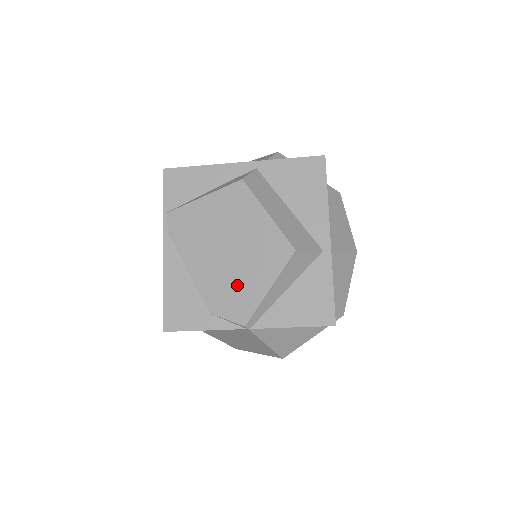
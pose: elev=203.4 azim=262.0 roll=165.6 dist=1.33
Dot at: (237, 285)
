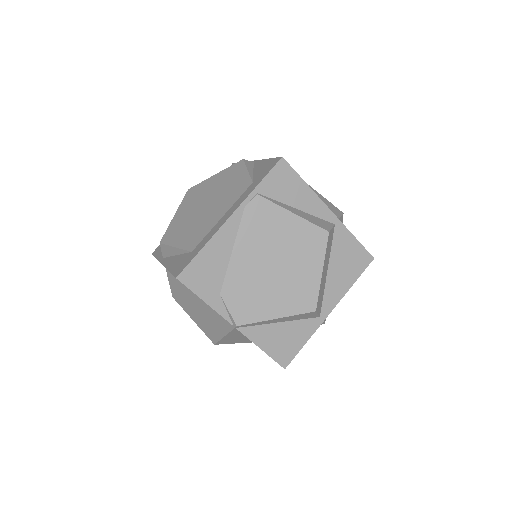
Dot at: (258, 295)
